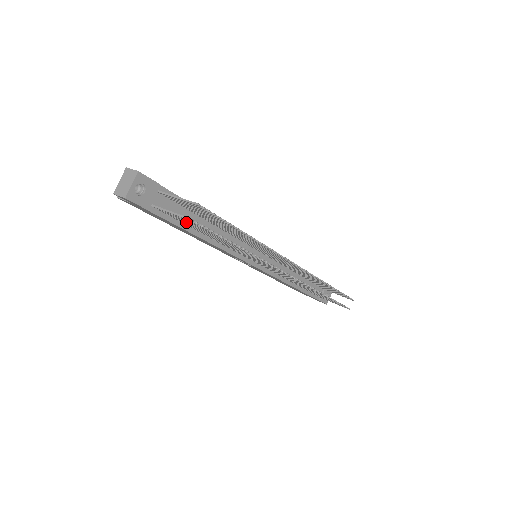
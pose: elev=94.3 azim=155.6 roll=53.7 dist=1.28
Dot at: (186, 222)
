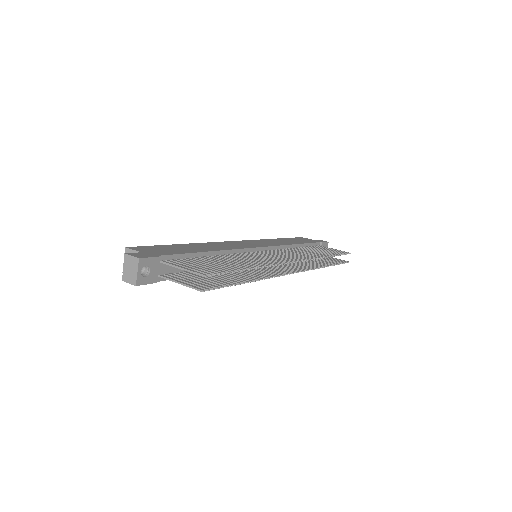
Dot at: (194, 278)
